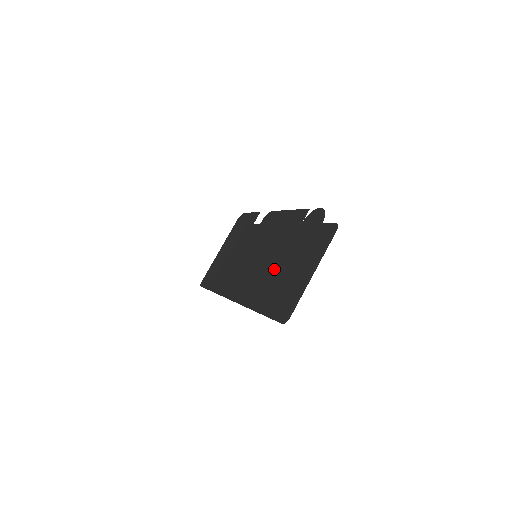
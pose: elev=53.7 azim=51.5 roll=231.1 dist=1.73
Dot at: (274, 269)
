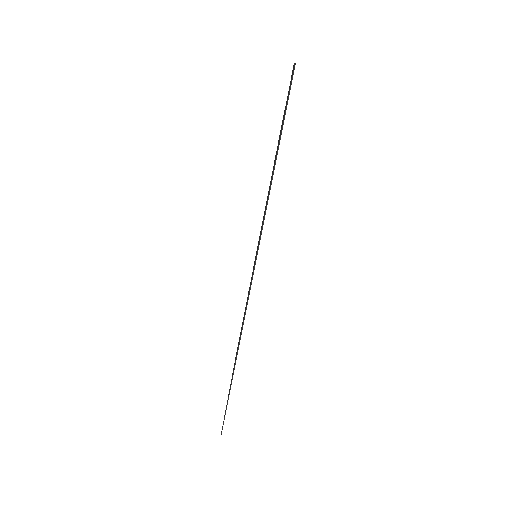
Dot at: occluded
